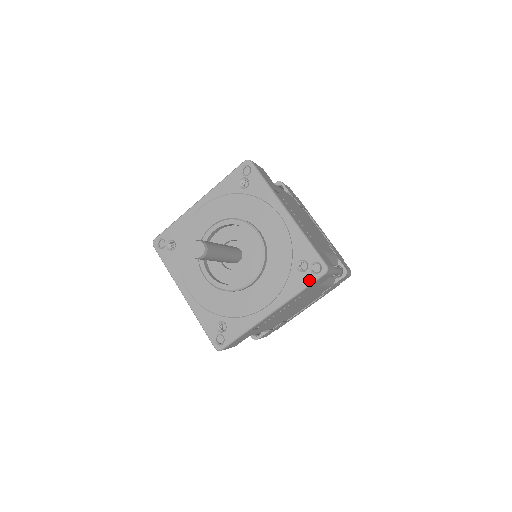
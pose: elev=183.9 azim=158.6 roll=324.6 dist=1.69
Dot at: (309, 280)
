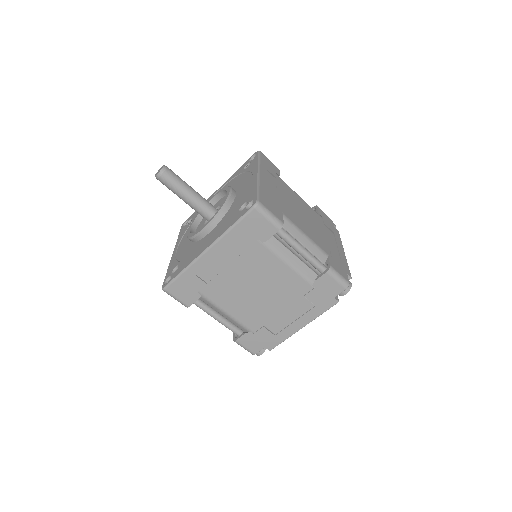
Dot at: (256, 158)
